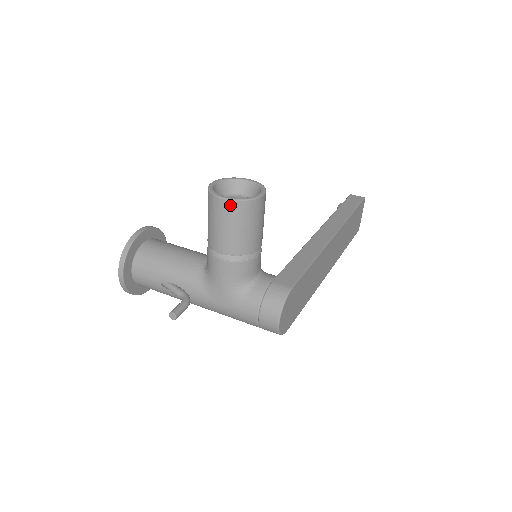
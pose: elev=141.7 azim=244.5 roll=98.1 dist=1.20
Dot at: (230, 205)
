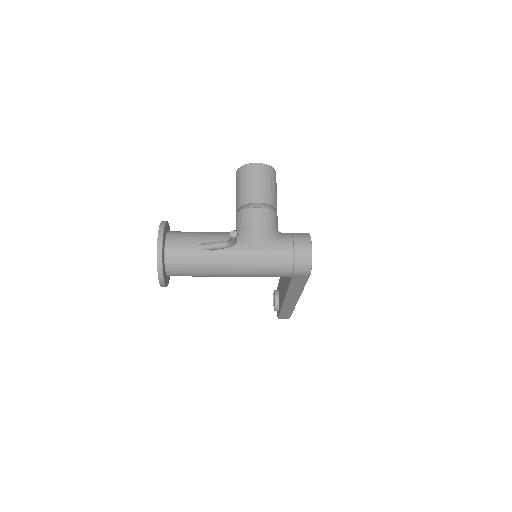
Dot at: (262, 167)
